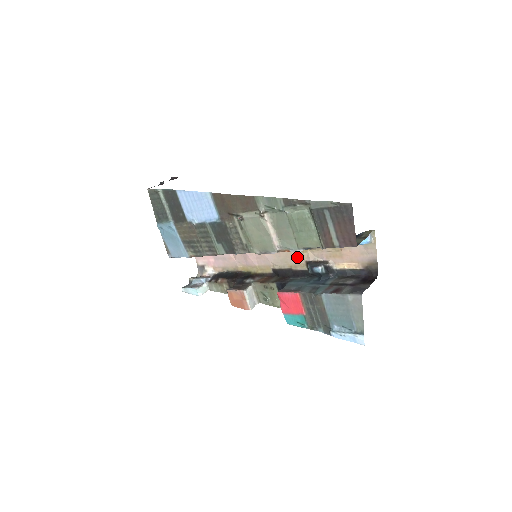
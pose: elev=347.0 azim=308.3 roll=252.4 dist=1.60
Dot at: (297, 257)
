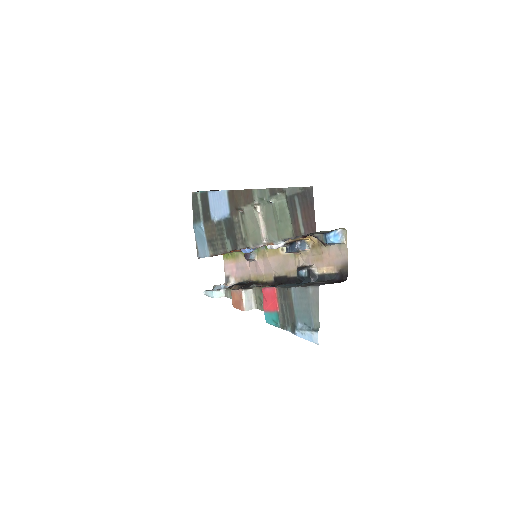
Dot at: (291, 263)
